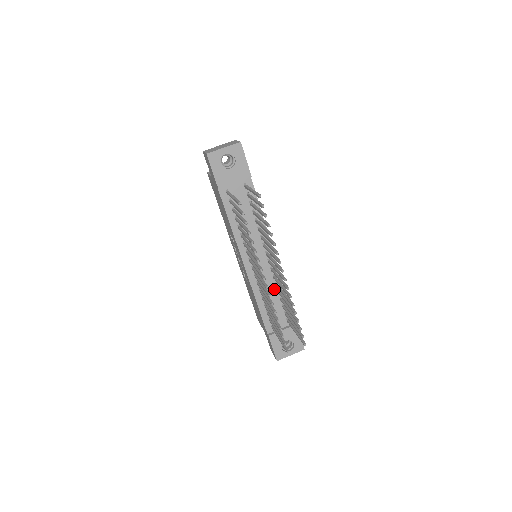
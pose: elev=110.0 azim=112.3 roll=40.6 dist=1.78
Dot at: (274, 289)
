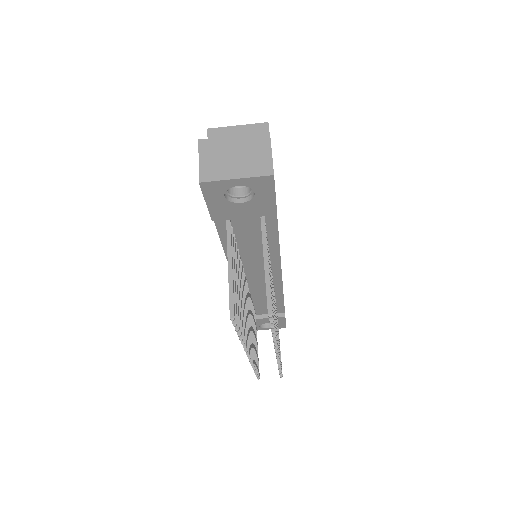
Dot at: occluded
